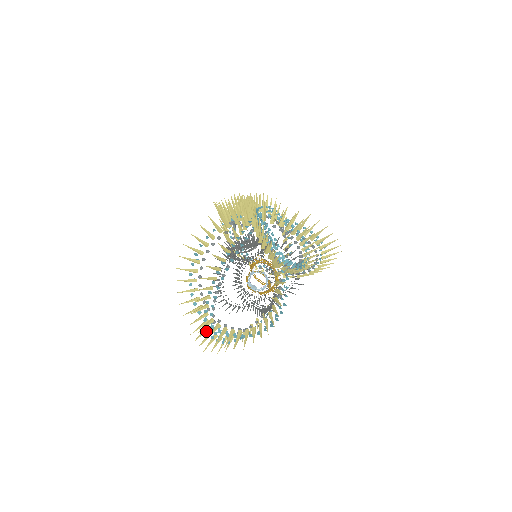
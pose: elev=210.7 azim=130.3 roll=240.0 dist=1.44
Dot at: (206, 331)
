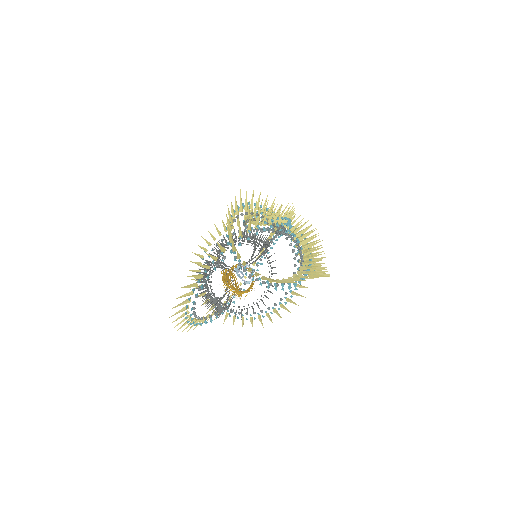
Dot at: (214, 258)
